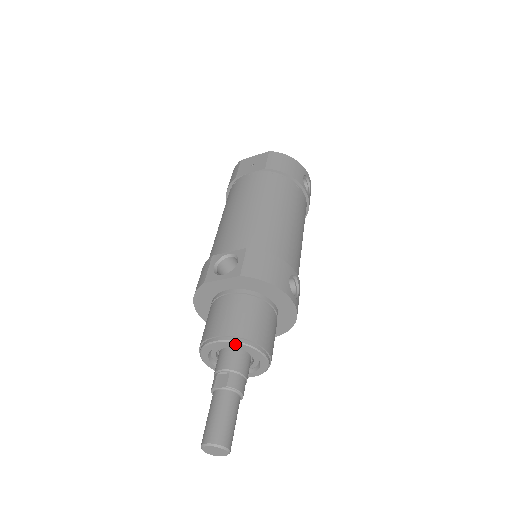
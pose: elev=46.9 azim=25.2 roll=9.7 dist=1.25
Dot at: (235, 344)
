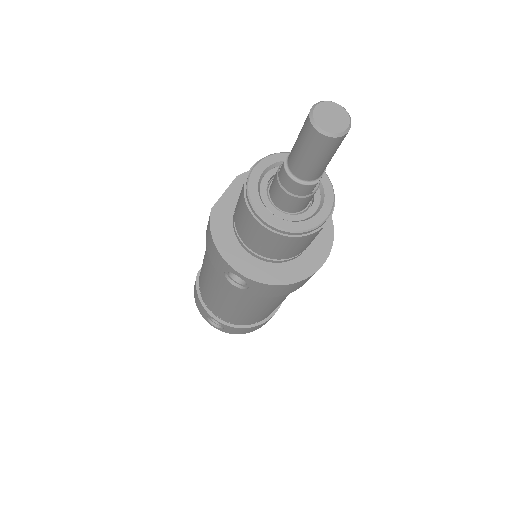
Dot at: (272, 158)
